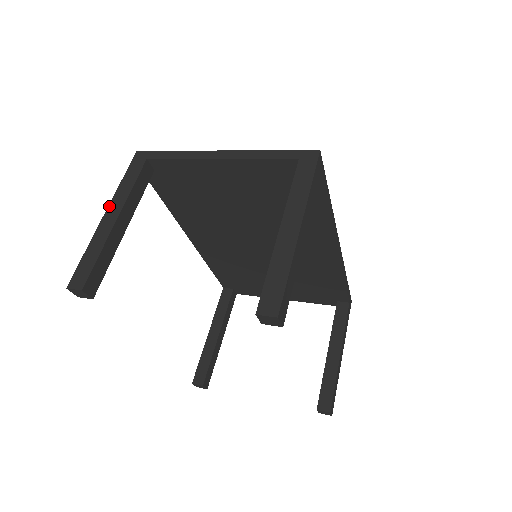
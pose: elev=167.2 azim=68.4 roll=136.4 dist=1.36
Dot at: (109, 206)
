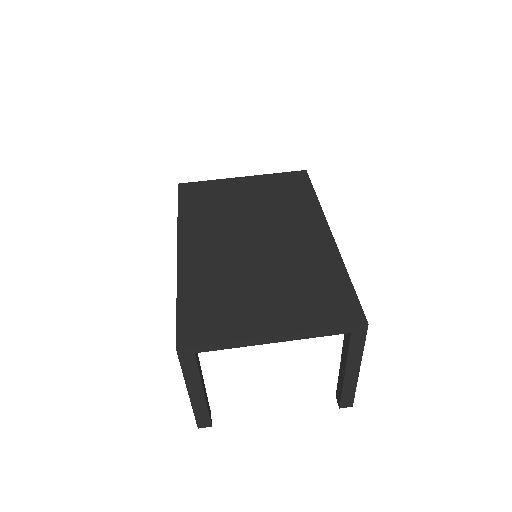
Dot at: (188, 389)
